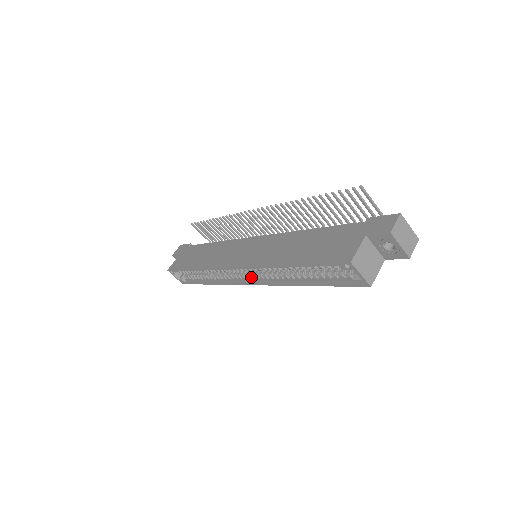
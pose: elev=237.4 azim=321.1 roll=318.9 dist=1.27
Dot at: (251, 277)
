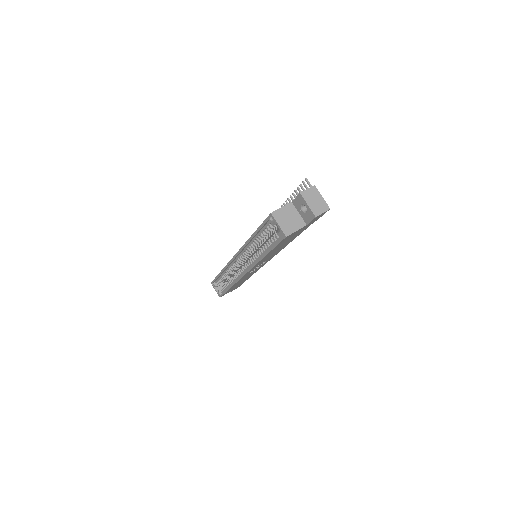
Dot at: (245, 266)
